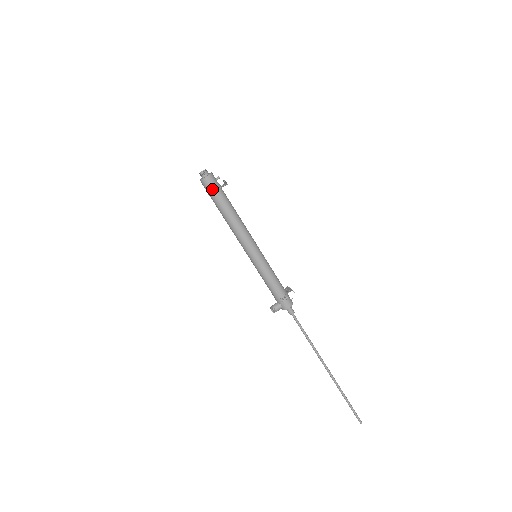
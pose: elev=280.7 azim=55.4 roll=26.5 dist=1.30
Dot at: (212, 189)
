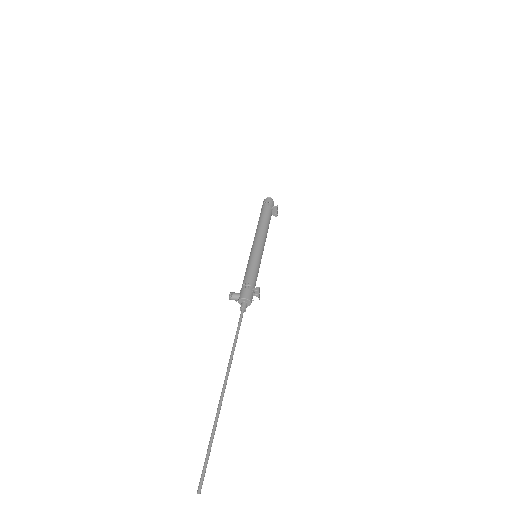
Dot at: (266, 205)
